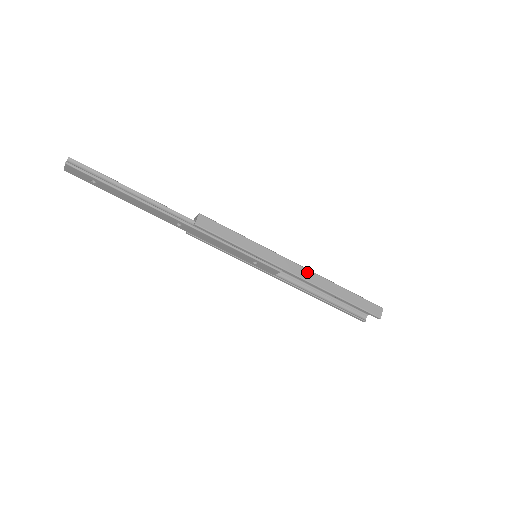
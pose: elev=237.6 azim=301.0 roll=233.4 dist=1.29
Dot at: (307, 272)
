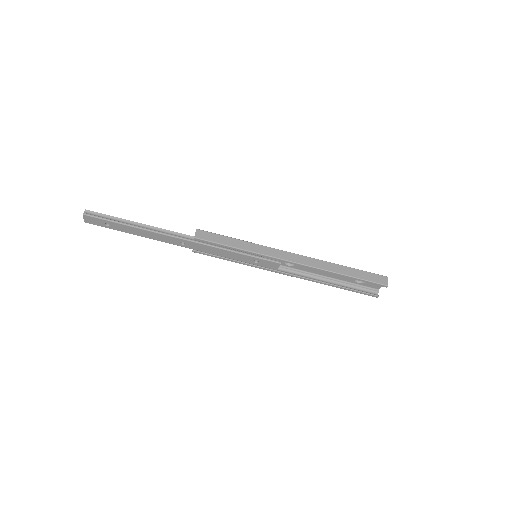
Dot at: (304, 258)
